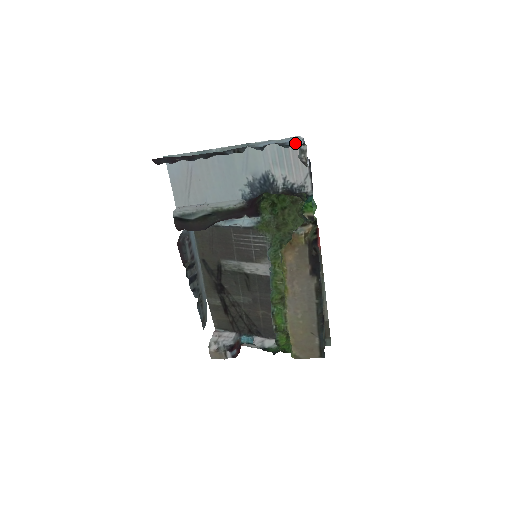
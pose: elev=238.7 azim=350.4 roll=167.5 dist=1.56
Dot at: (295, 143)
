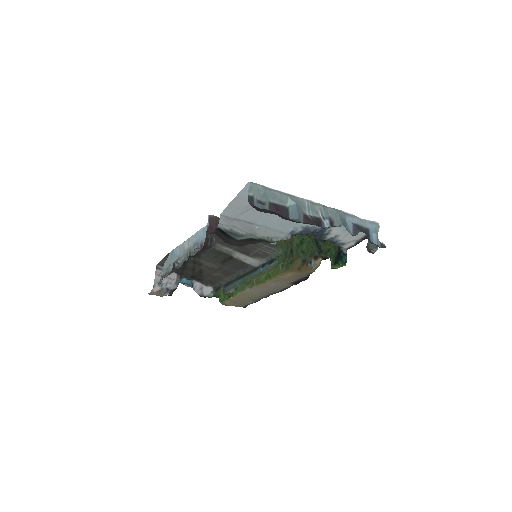
Dot at: (377, 237)
